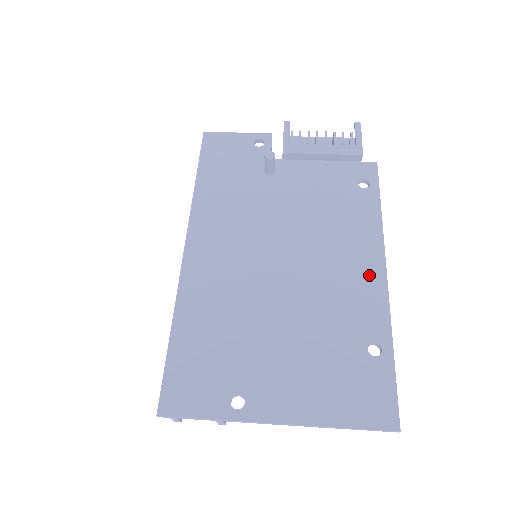
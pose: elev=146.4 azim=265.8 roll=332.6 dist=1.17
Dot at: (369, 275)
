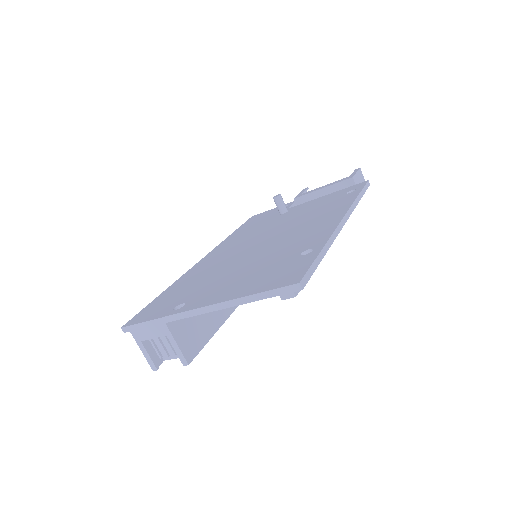
Dot at: (327, 223)
